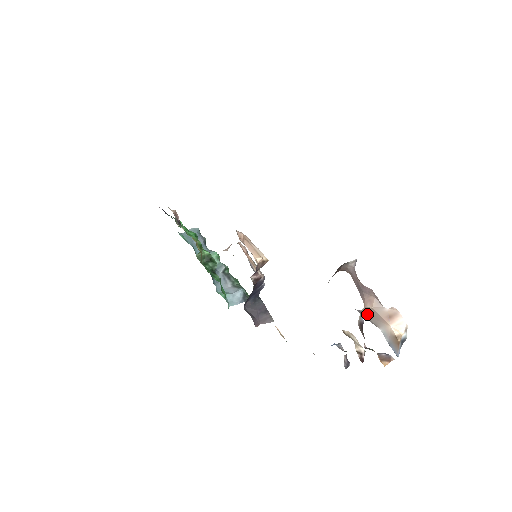
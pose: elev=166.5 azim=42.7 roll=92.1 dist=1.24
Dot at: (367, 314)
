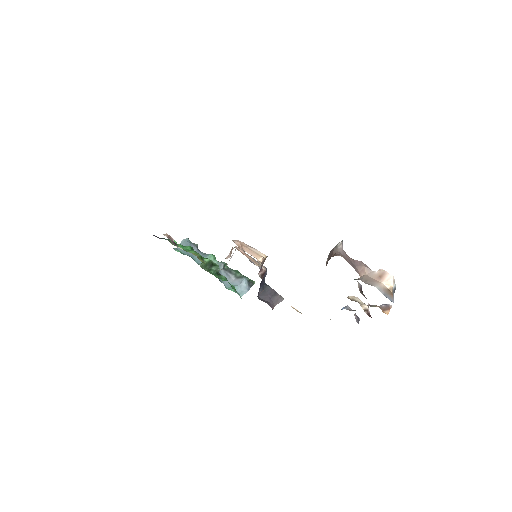
Dot at: (362, 279)
